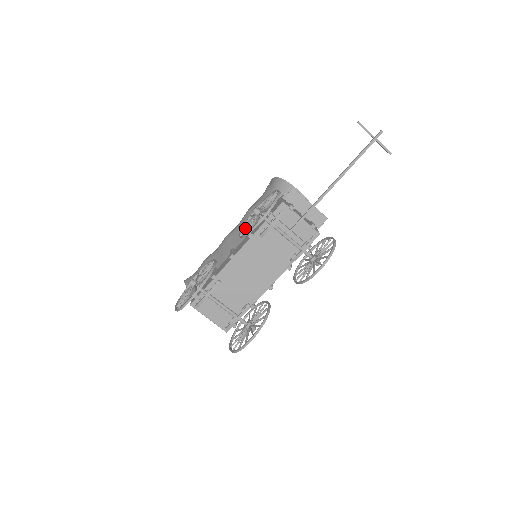
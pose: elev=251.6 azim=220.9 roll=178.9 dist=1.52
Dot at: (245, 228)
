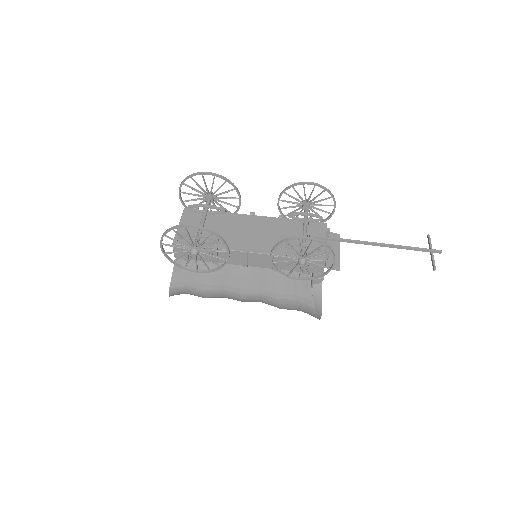
Dot at: (288, 201)
